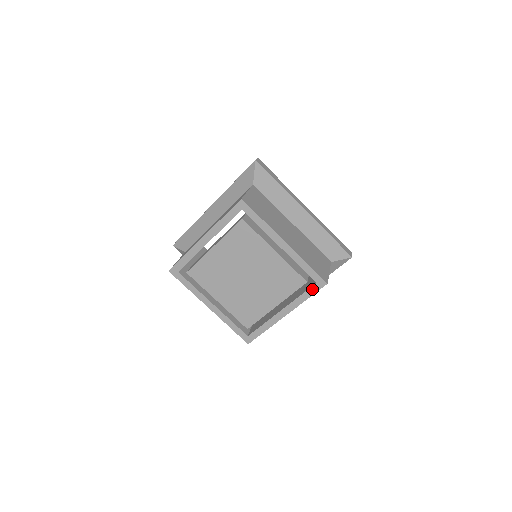
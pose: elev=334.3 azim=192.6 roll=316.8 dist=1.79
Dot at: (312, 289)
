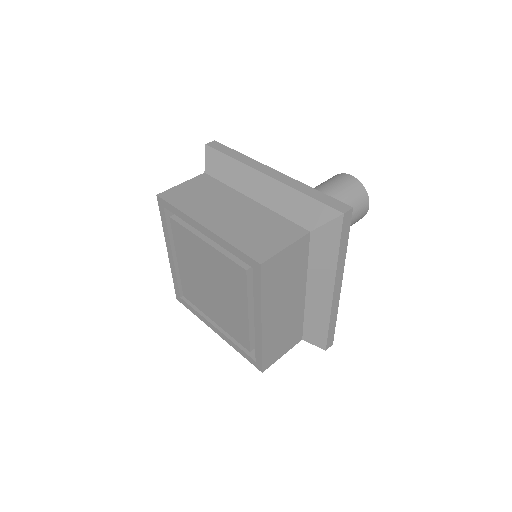
Dot at: (255, 278)
